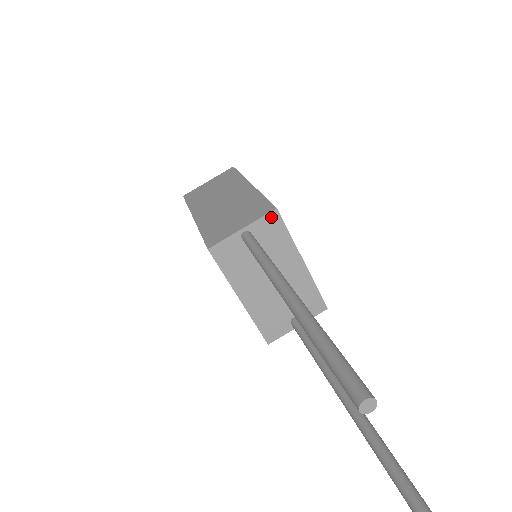
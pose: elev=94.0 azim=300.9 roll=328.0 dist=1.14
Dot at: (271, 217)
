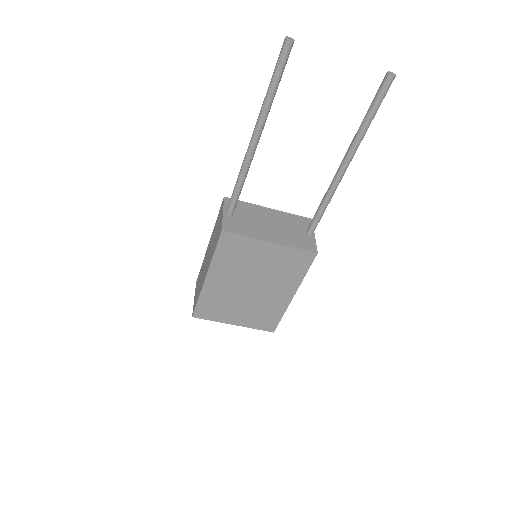
Dot at: (227, 201)
